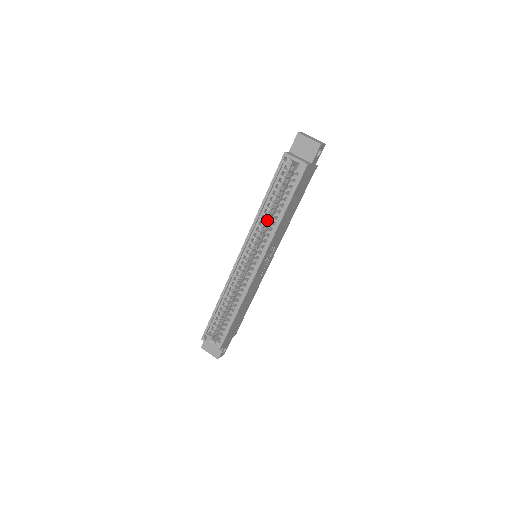
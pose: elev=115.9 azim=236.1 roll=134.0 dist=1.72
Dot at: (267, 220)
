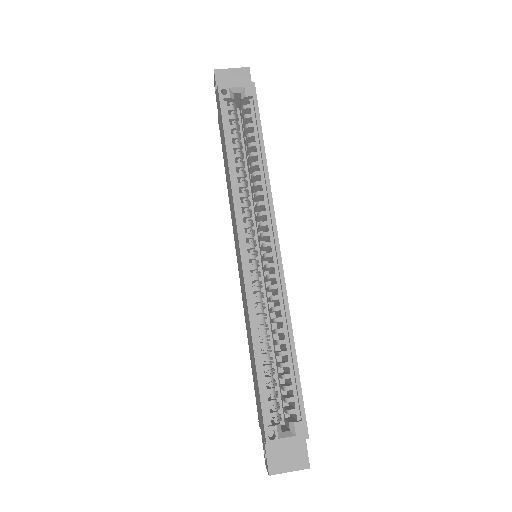
Dot at: (245, 187)
